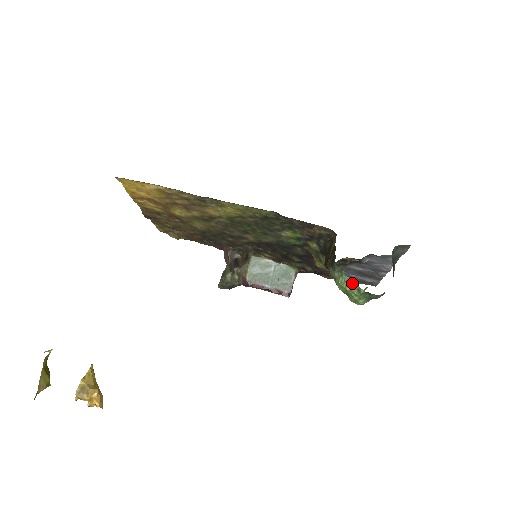
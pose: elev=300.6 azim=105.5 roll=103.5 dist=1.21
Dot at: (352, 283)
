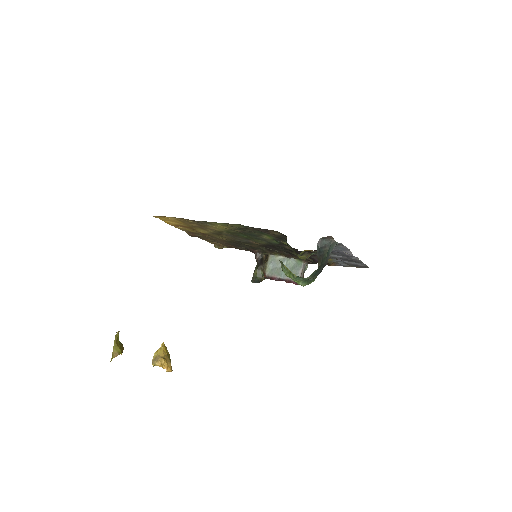
Dot at: (289, 271)
